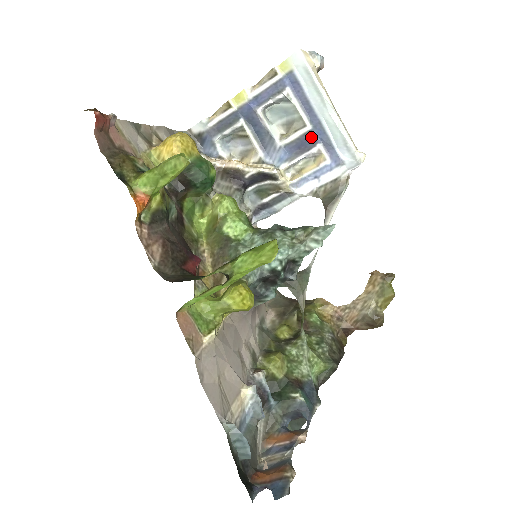
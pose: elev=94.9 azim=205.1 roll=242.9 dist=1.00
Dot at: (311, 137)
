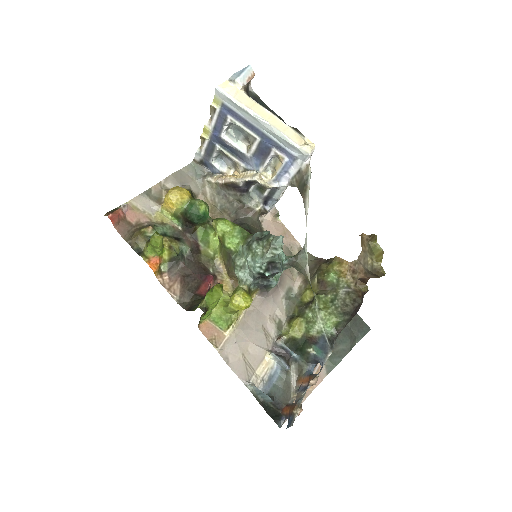
Dot at: (264, 145)
